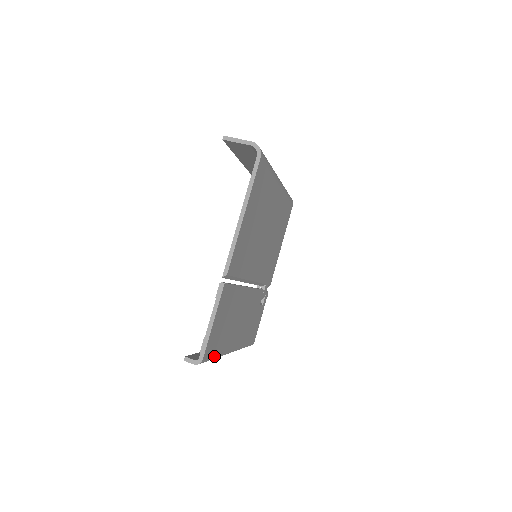
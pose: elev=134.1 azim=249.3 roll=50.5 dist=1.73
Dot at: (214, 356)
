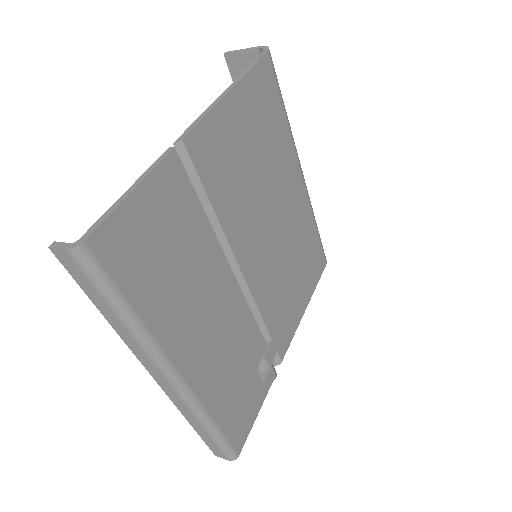
Dot at: (123, 295)
